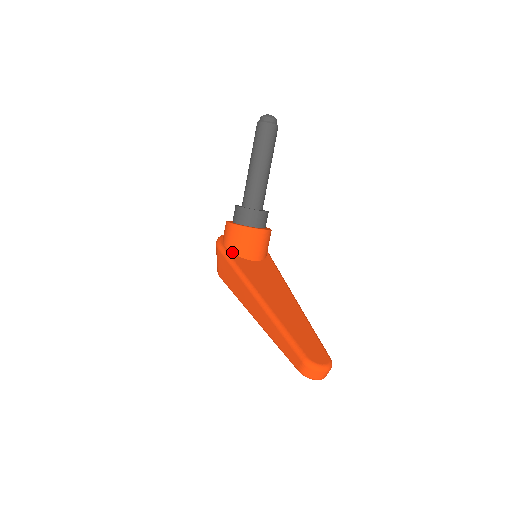
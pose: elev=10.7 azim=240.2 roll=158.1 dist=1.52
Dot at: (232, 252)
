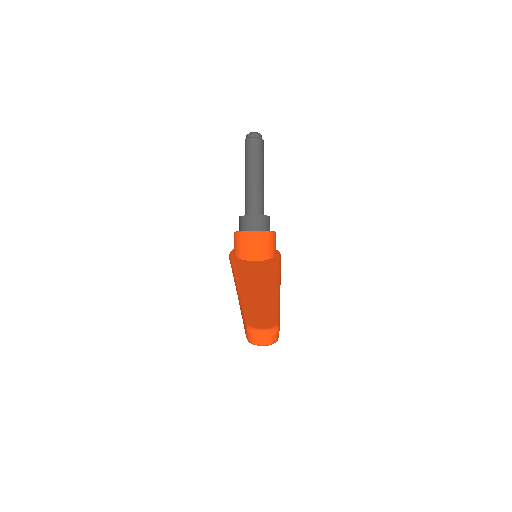
Dot at: (237, 257)
